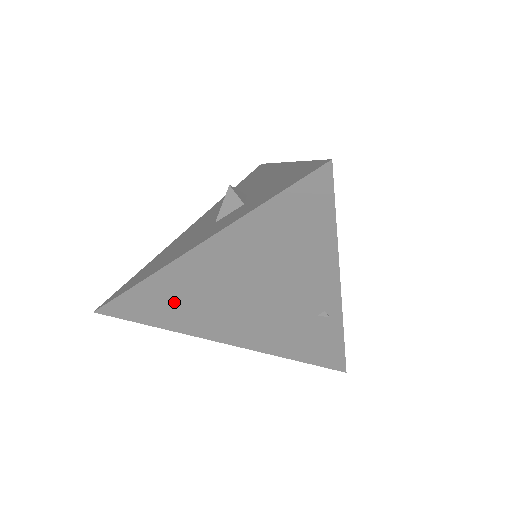
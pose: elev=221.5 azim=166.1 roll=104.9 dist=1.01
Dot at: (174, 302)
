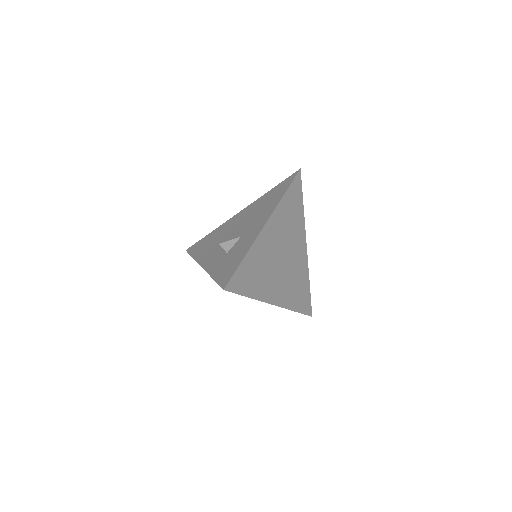
Dot at: occluded
